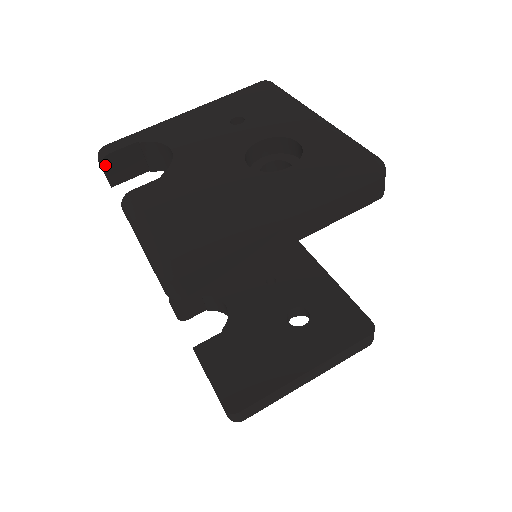
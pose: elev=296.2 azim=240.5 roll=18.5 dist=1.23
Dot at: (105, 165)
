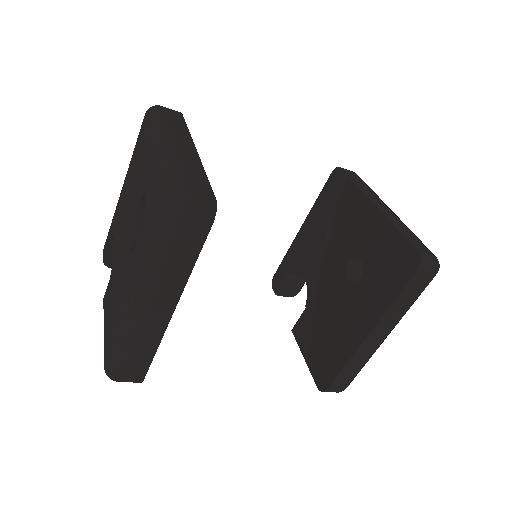
Dot at: (109, 265)
